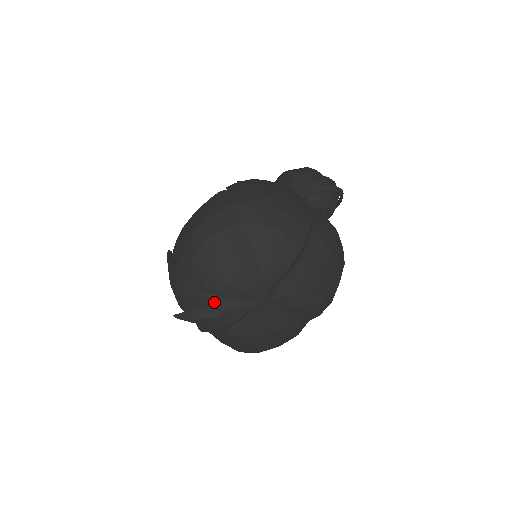
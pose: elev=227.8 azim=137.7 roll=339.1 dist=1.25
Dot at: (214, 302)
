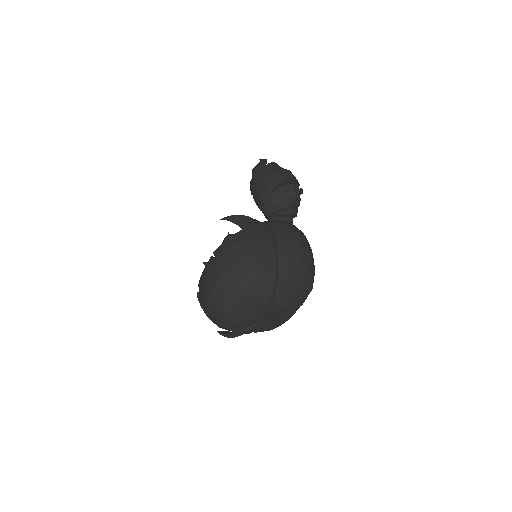
Dot at: (236, 330)
